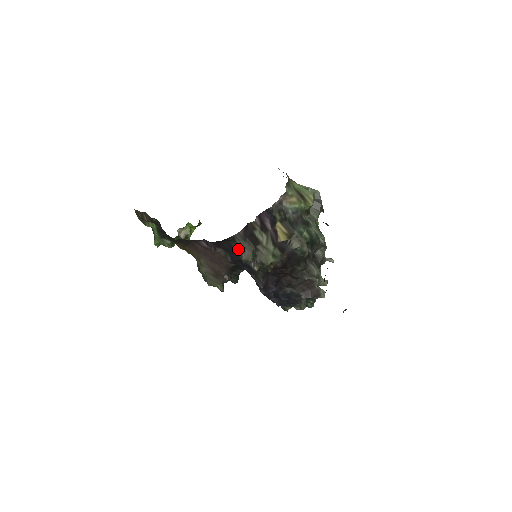
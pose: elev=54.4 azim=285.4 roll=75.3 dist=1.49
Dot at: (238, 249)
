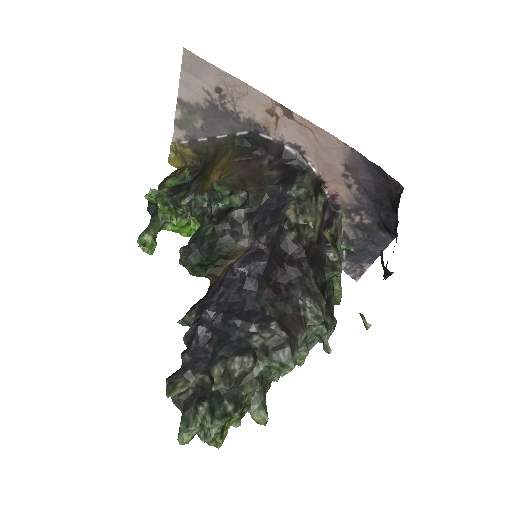
Dot at: (300, 179)
